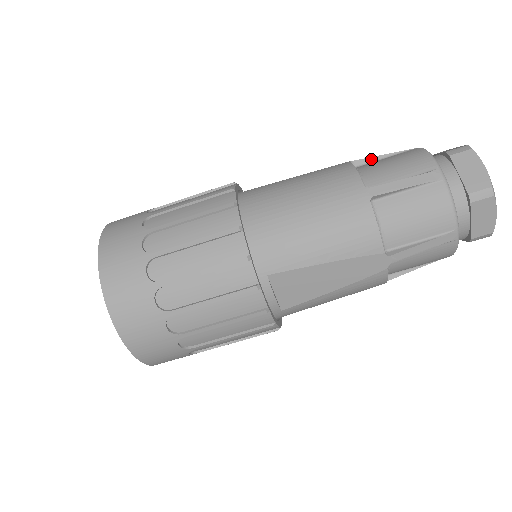
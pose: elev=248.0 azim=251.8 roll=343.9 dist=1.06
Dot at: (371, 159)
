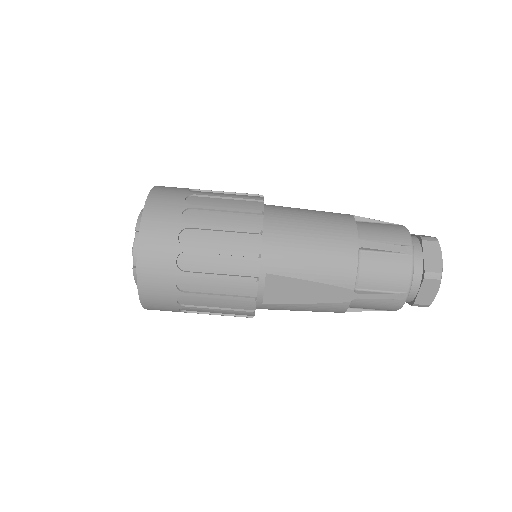
Dot at: (367, 220)
